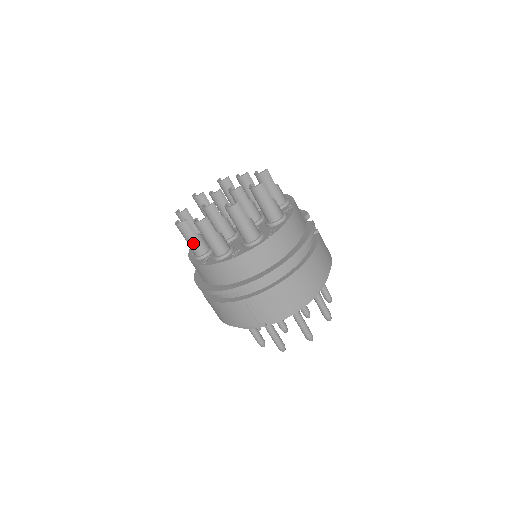
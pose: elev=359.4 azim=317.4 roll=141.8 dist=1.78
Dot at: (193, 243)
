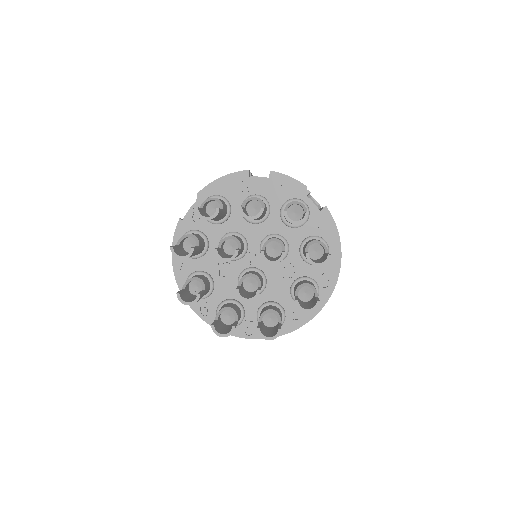
Dot at: occluded
